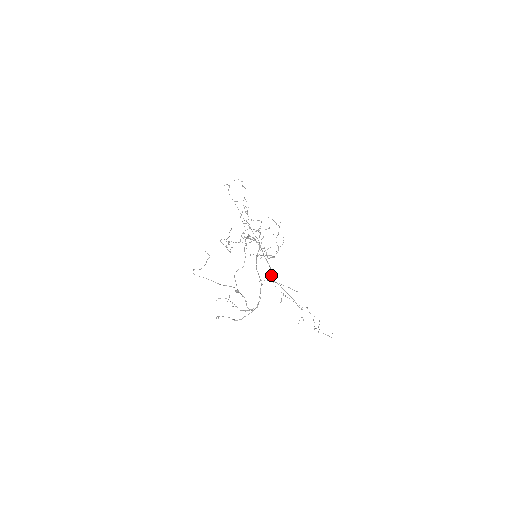
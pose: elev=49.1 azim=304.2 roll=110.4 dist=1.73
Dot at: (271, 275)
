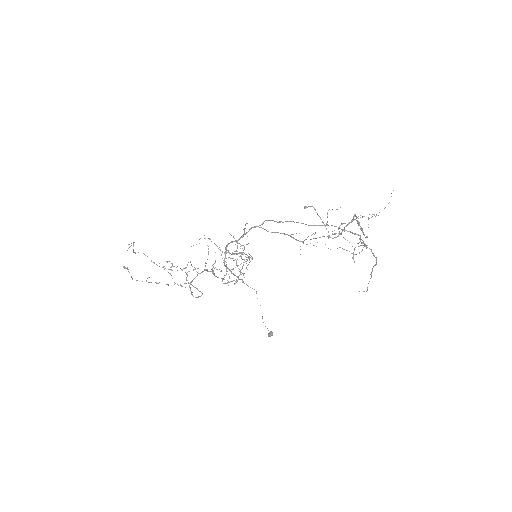
Dot at: (295, 239)
